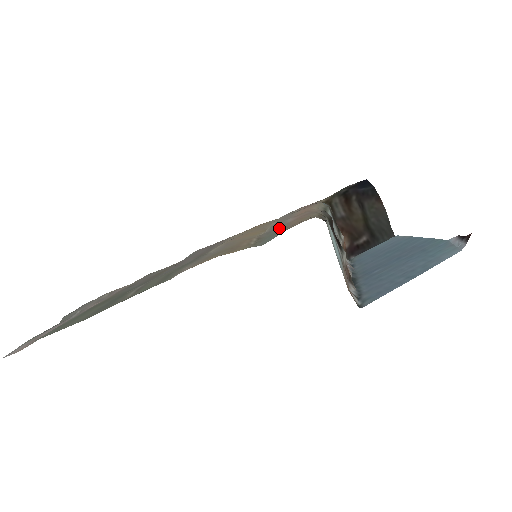
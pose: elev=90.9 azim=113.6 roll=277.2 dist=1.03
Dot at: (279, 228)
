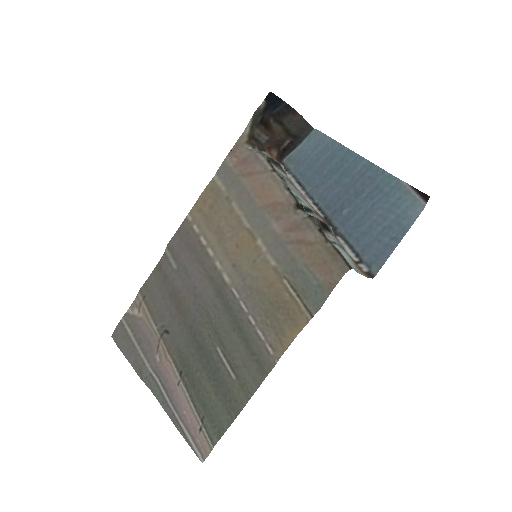
Dot at: (298, 265)
